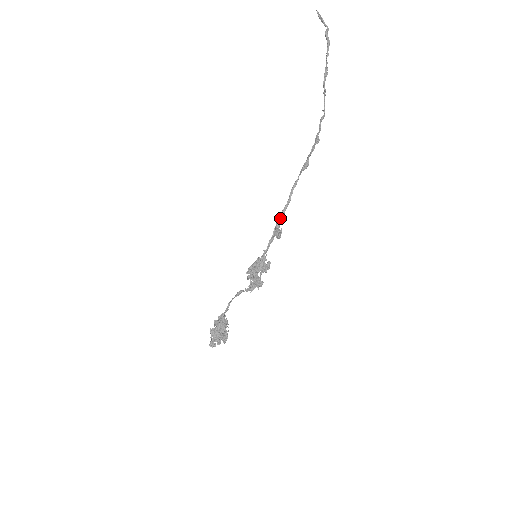
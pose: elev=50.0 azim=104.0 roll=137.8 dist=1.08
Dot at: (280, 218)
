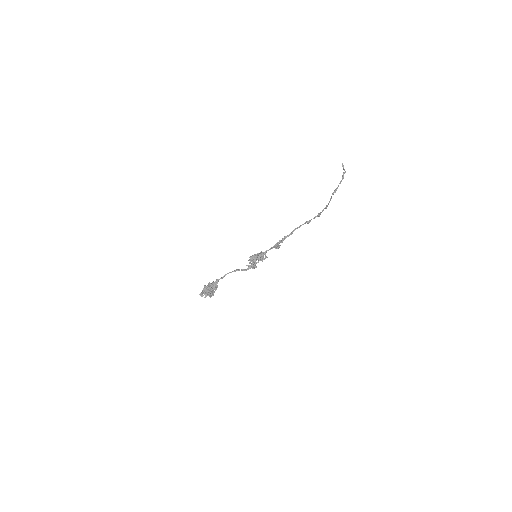
Dot at: (283, 239)
